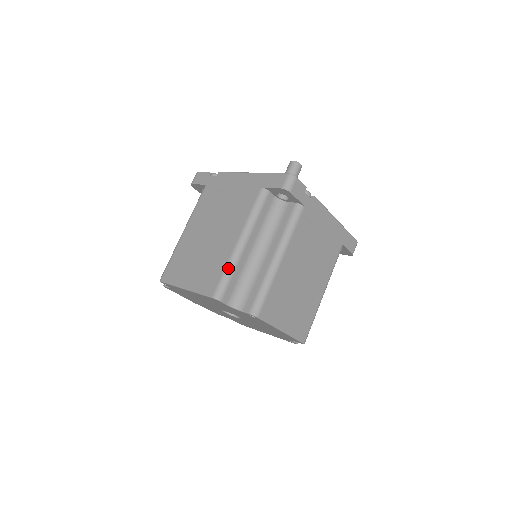
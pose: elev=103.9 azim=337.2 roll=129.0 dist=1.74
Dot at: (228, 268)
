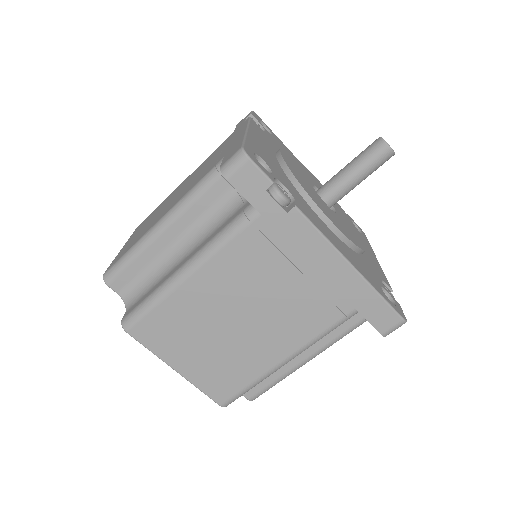
Dot at: (131, 249)
